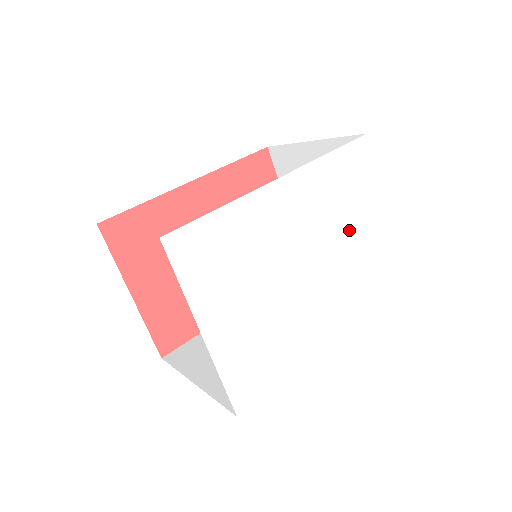
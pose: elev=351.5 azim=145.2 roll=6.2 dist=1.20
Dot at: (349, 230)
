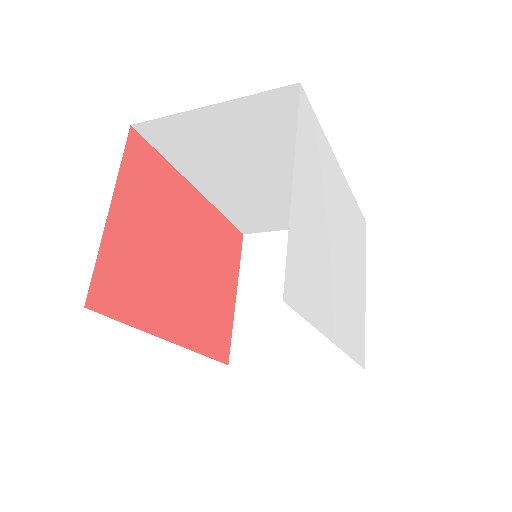
Dot at: (354, 266)
